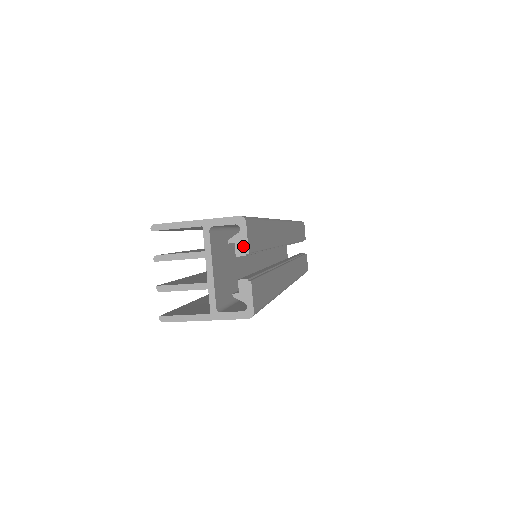
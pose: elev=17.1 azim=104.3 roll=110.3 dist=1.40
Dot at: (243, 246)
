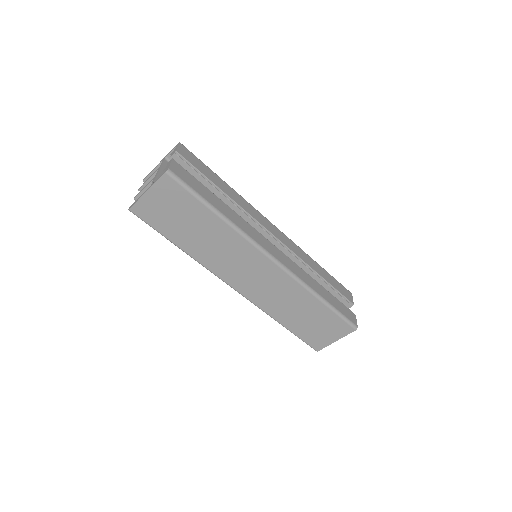
Dot at: (175, 151)
